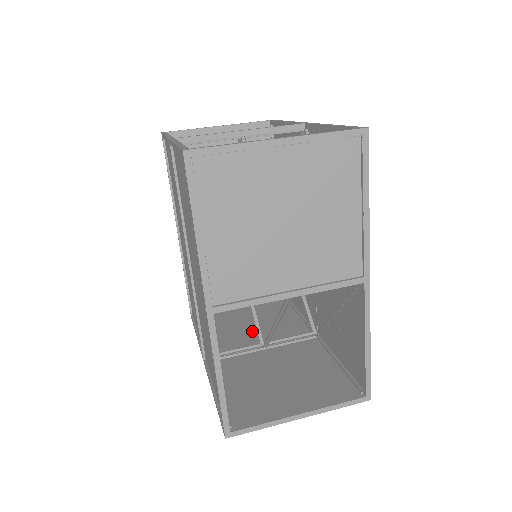
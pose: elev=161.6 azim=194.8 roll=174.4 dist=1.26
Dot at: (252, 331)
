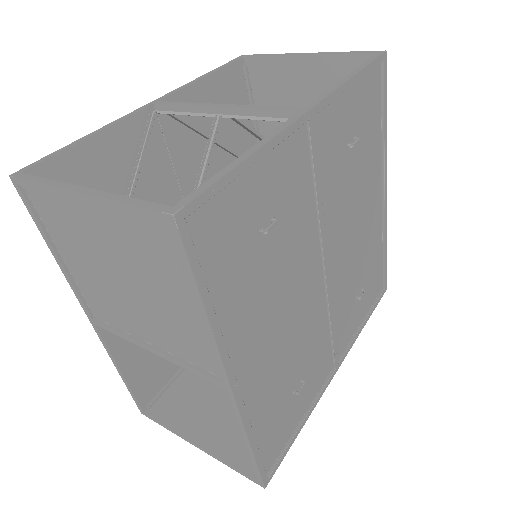
Dot at: occluded
